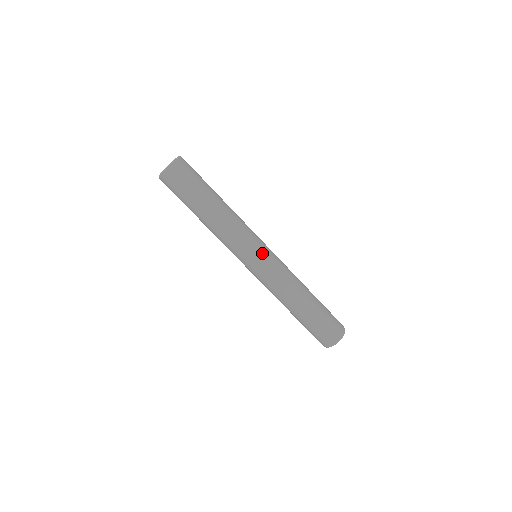
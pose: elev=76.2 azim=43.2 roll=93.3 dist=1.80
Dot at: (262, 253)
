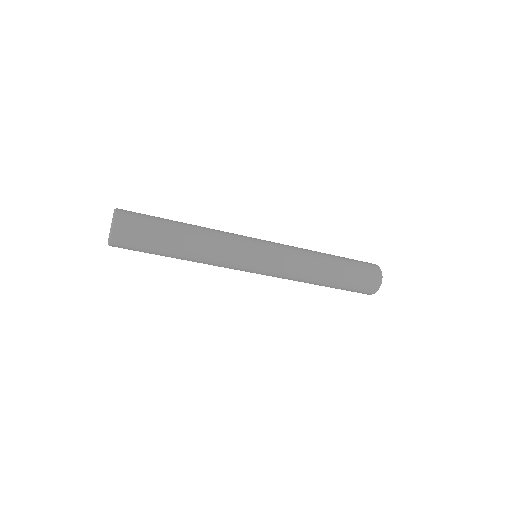
Dot at: (262, 253)
